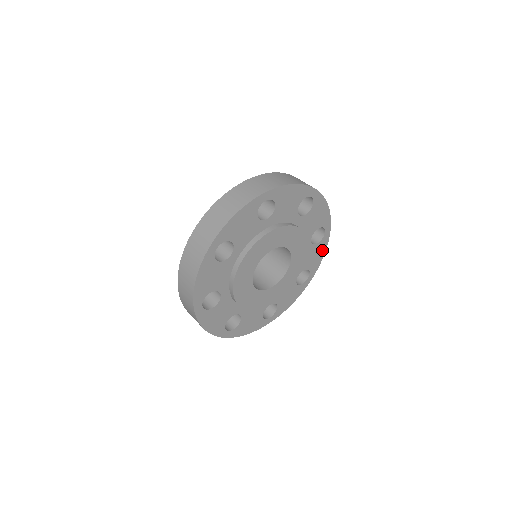
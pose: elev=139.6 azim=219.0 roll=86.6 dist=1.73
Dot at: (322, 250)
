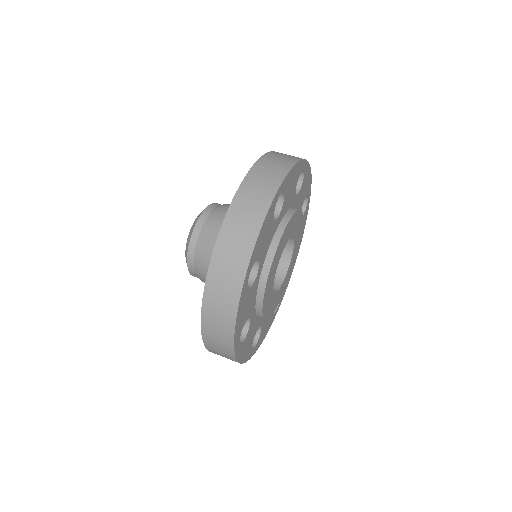
Dot at: (305, 219)
